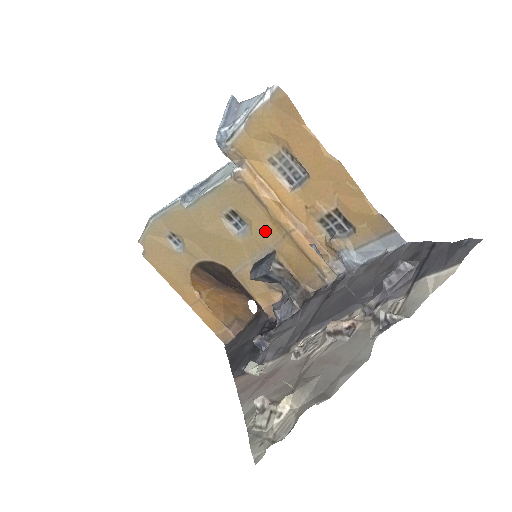
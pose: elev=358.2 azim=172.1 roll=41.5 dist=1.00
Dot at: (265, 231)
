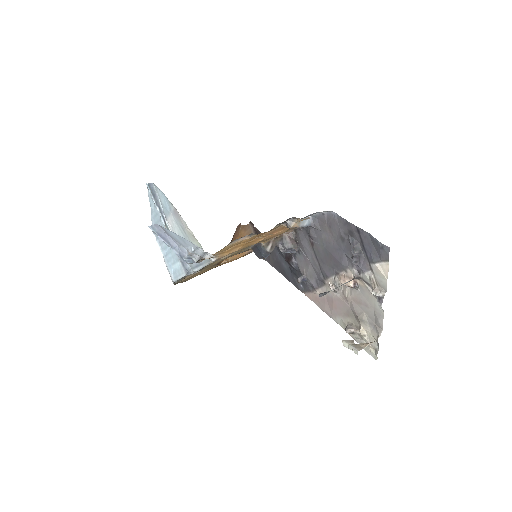
Dot at: occluded
